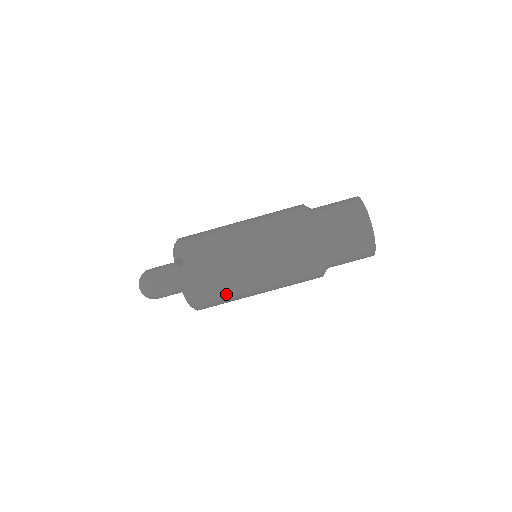
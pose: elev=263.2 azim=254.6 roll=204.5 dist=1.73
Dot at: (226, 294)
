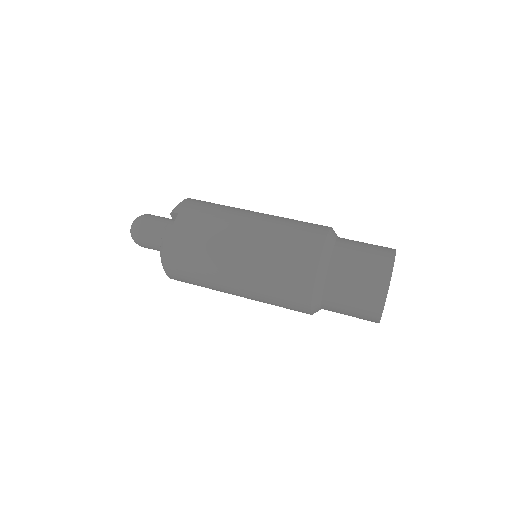
Dot at: (200, 274)
